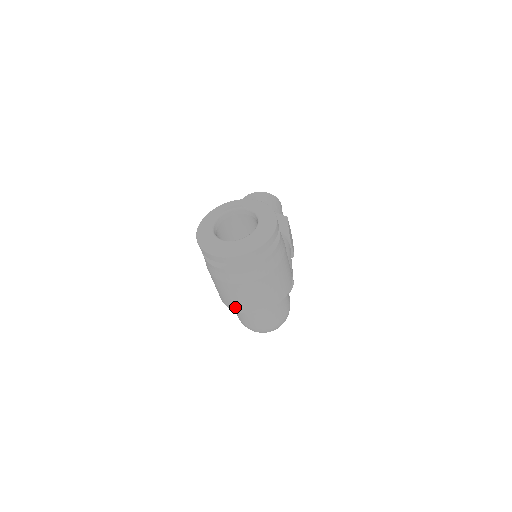
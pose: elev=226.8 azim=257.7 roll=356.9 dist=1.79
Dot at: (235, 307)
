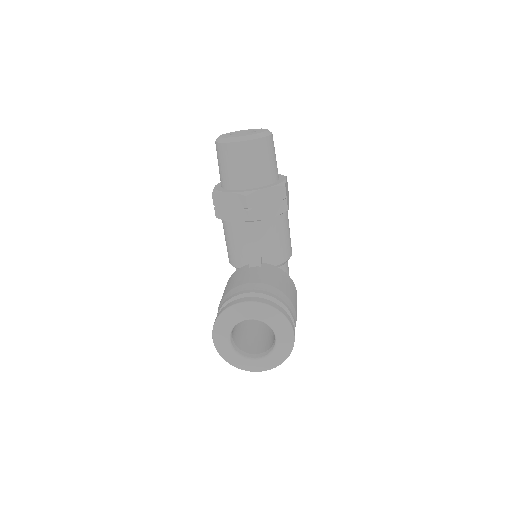
Dot at: occluded
